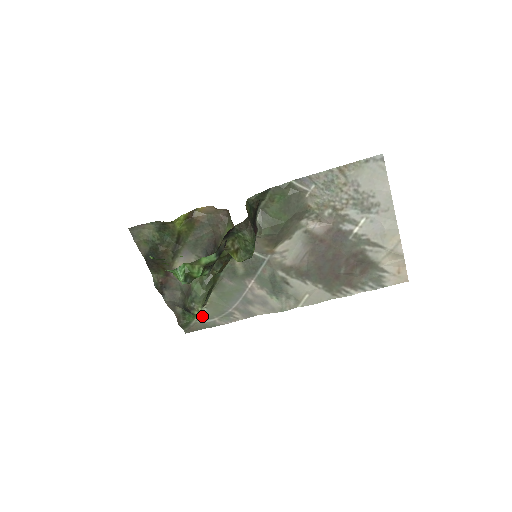
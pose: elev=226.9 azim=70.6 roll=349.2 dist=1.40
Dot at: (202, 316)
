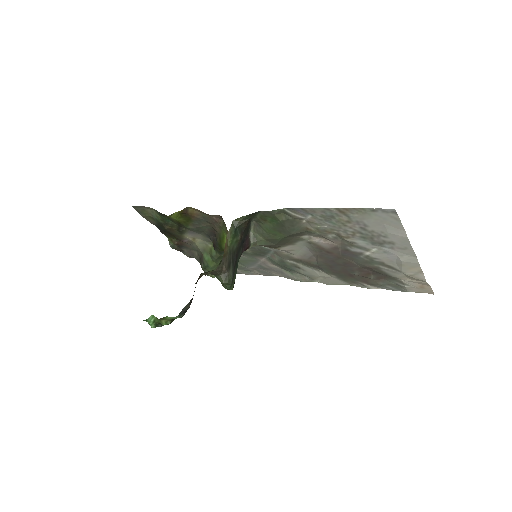
Dot at: occluded
